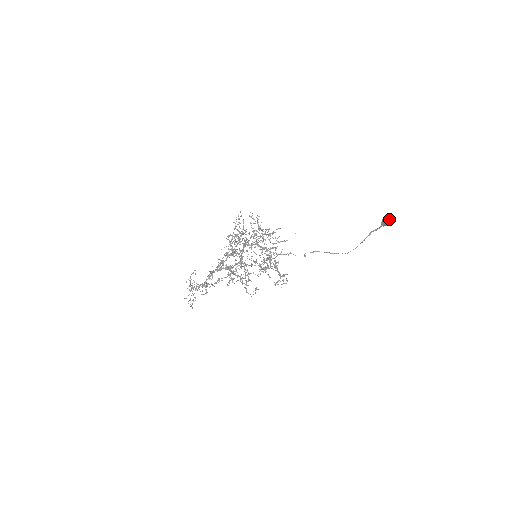
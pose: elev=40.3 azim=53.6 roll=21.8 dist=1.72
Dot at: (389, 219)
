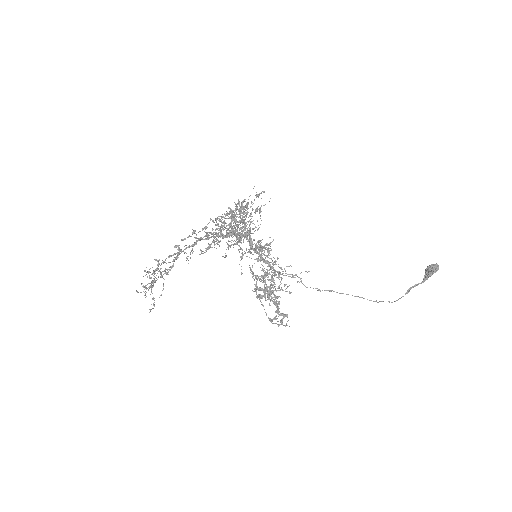
Dot at: (435, 264)
